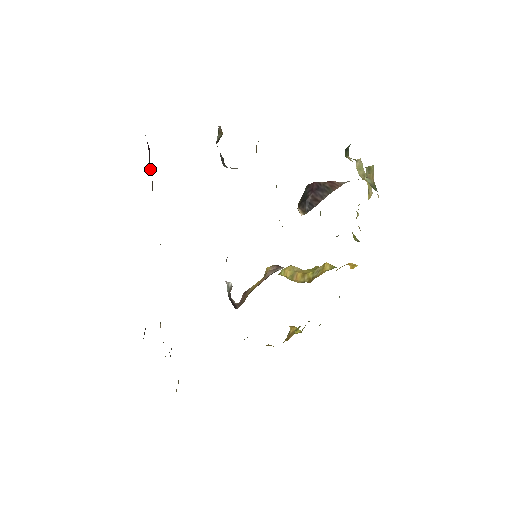
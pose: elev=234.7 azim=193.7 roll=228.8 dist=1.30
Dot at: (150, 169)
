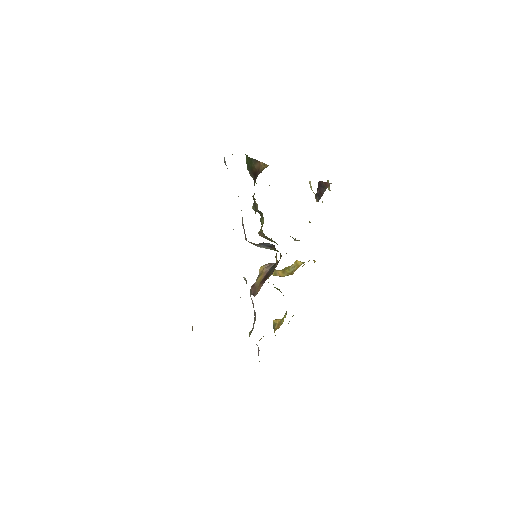
Dot at: occluded
